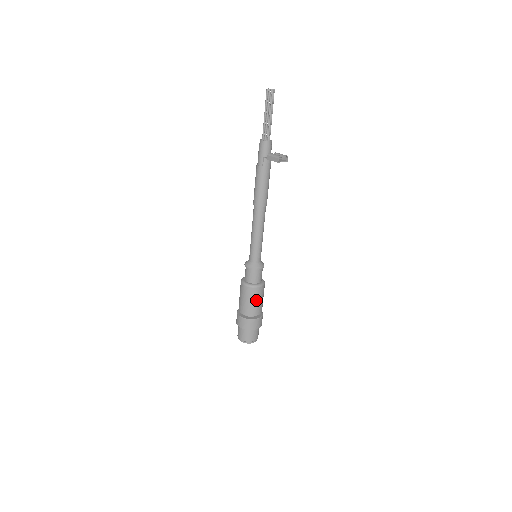
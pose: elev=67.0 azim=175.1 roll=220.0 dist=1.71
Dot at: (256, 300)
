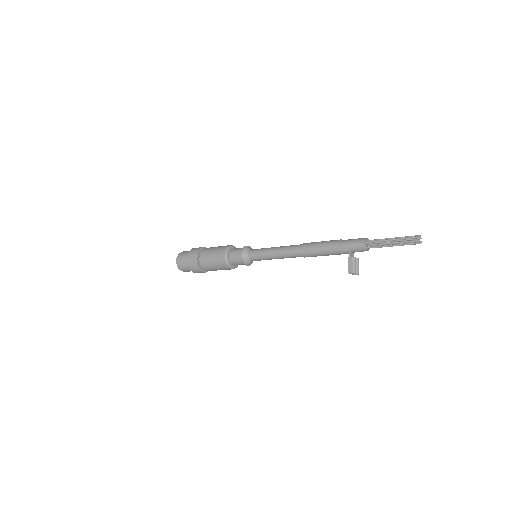
Dot at: (218, 269)
